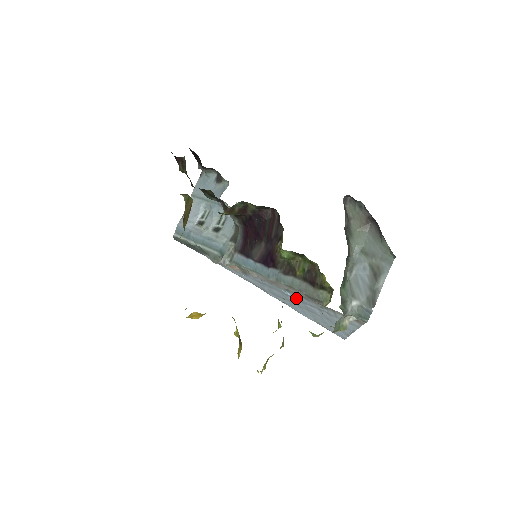
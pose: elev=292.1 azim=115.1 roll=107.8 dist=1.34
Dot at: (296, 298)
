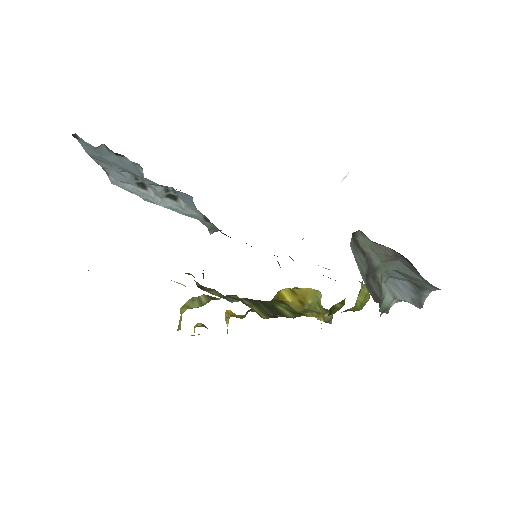
Dot at: occluded
